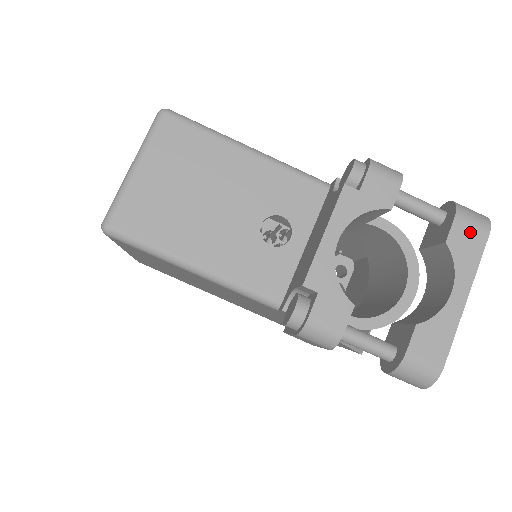
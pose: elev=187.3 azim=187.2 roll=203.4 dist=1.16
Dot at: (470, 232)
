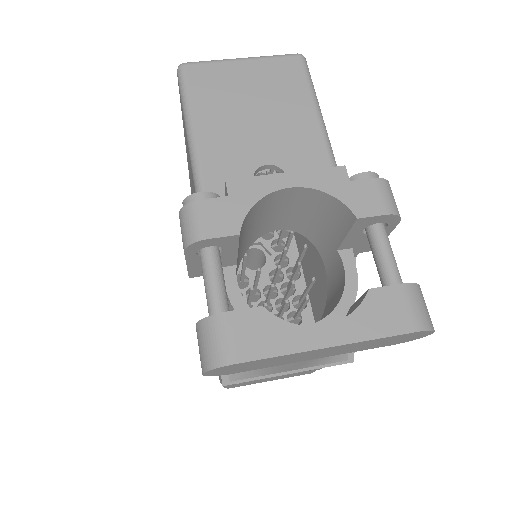
Dot at: (401, 309)
